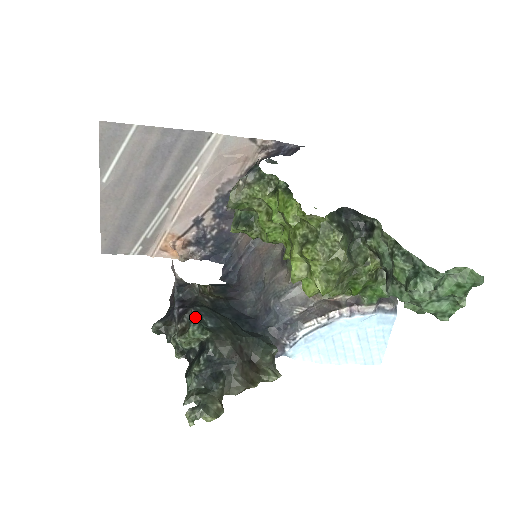
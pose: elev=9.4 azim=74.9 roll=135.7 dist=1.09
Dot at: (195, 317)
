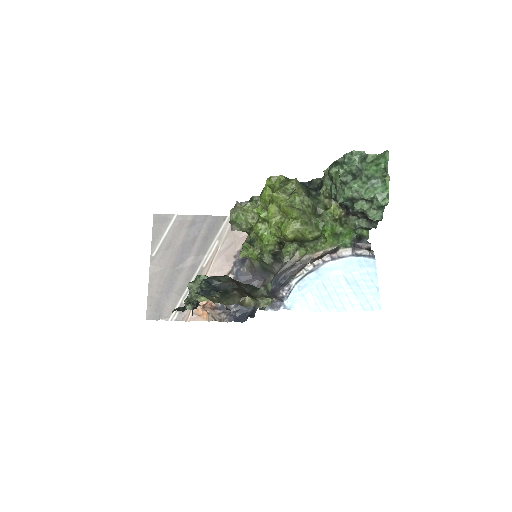
Dot at: occluded
